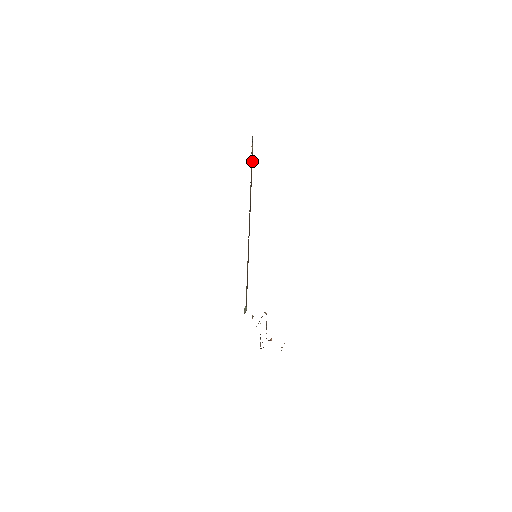
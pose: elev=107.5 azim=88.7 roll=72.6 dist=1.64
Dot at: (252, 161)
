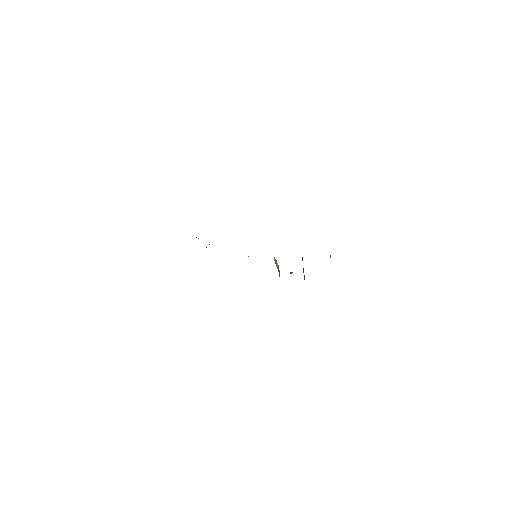
Dot at: occluded
